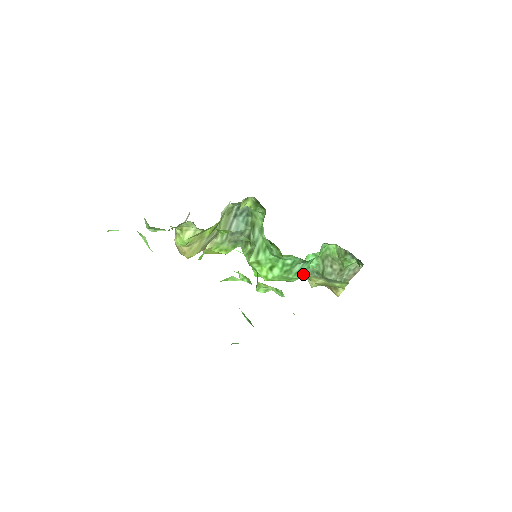
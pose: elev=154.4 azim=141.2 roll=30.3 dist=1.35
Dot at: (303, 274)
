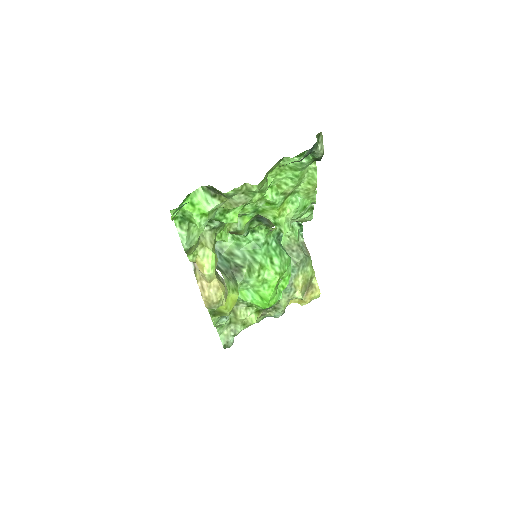
Dot at: (289, 256)
